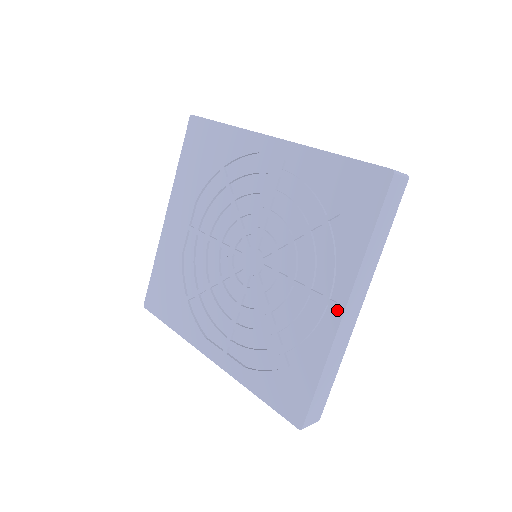
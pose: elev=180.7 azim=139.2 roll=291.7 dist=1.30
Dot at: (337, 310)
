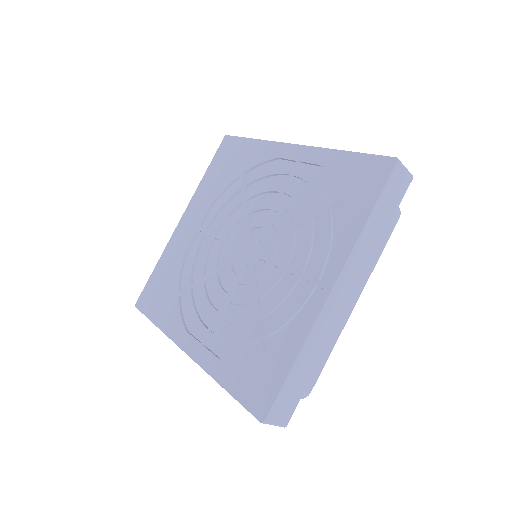
Dot at: (324, 290)
